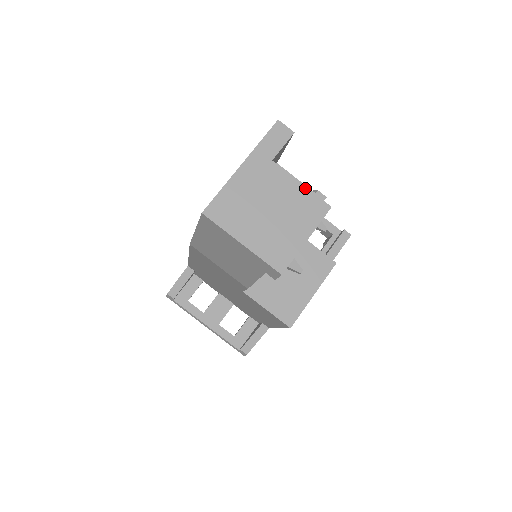
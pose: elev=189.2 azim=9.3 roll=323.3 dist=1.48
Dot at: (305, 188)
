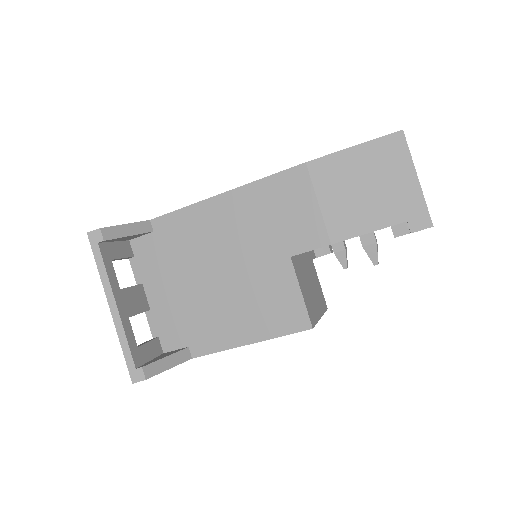
Dot at: occluded
